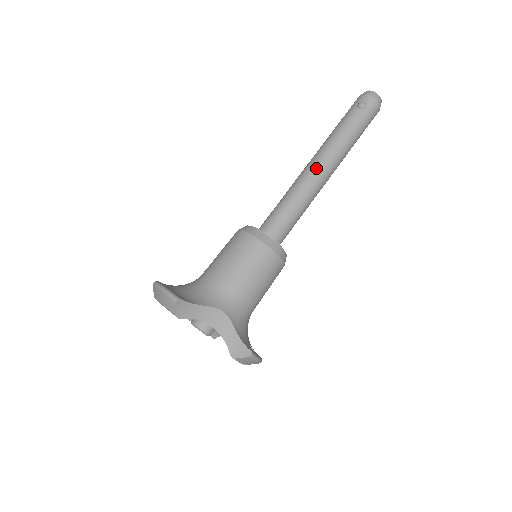
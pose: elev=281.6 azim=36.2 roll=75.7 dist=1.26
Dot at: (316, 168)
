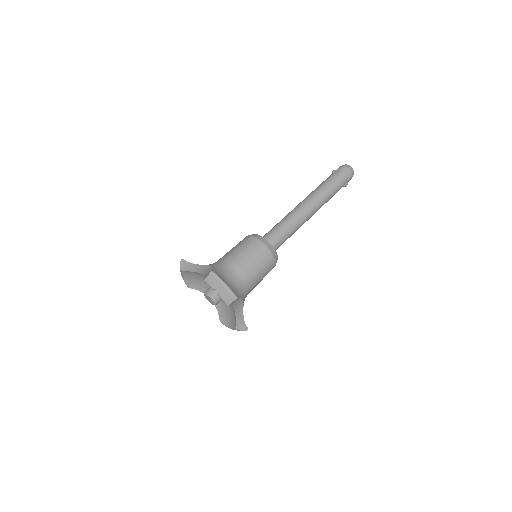
Dot at: (299, 204)
